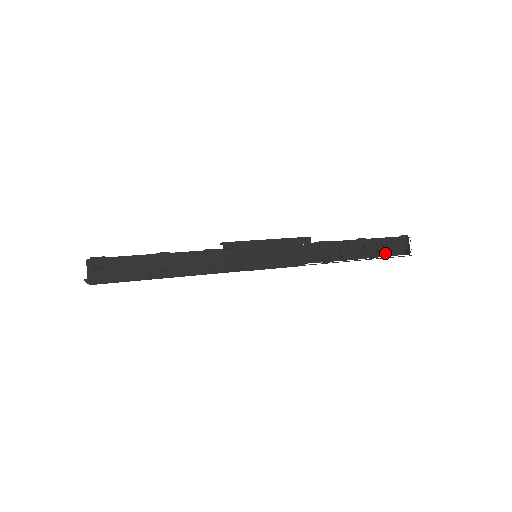
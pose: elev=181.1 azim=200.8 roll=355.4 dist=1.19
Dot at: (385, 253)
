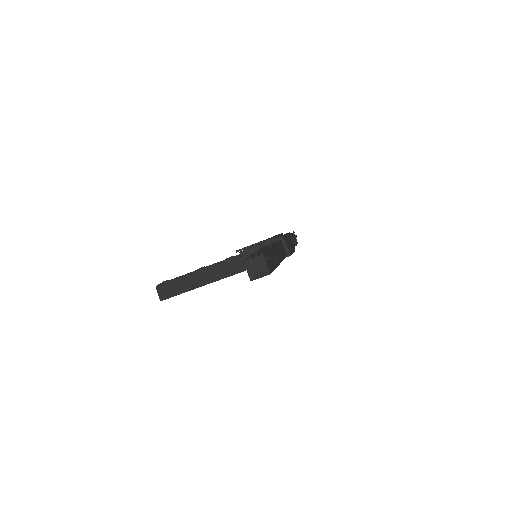
Dot at: occluded
